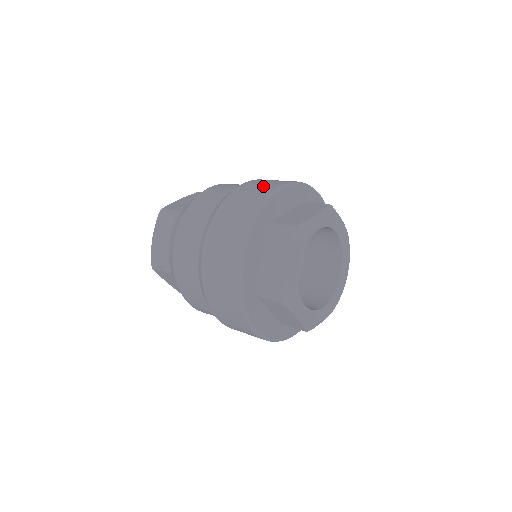
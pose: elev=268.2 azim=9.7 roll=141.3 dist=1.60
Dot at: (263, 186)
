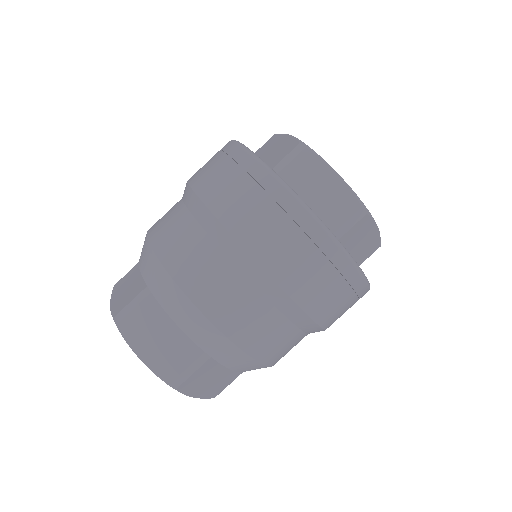
Dot at: (218, 158)
